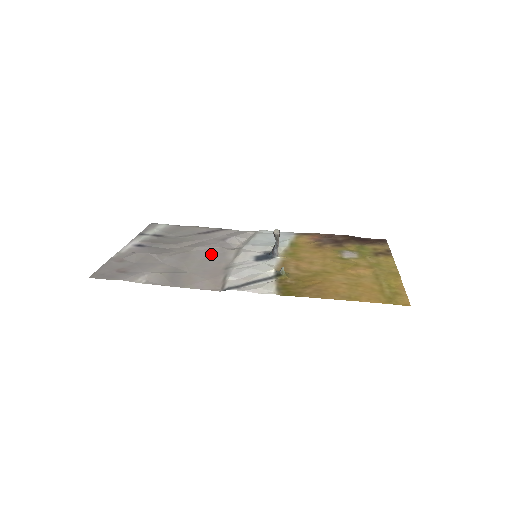
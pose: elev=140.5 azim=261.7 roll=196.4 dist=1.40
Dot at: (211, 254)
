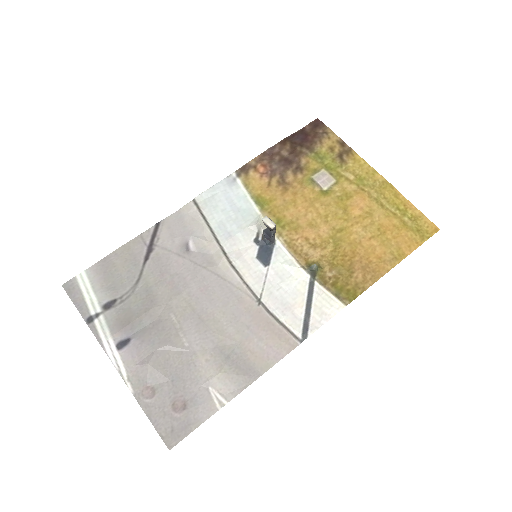
Dot at: (213, 291)
